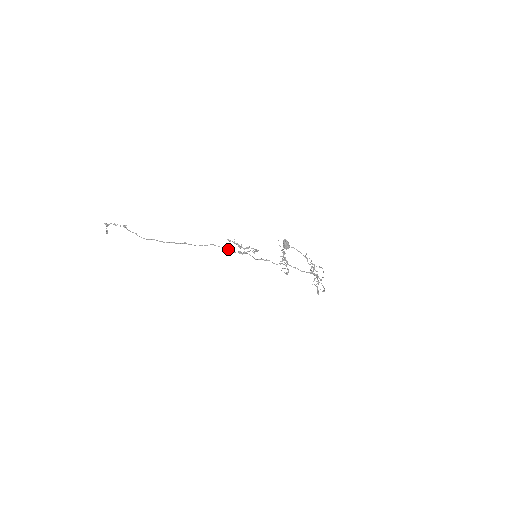
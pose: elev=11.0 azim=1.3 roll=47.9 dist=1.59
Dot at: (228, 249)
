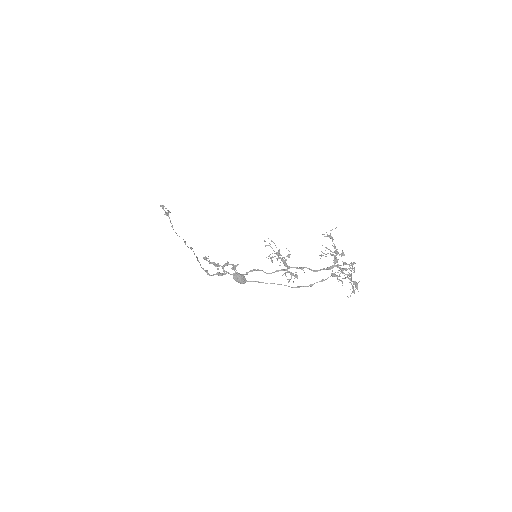
Dot at: occluded
